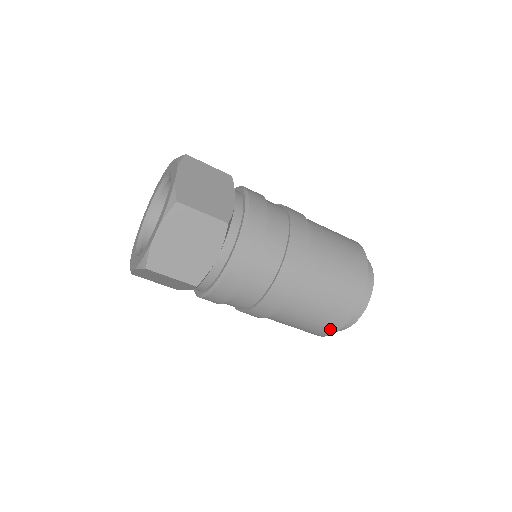
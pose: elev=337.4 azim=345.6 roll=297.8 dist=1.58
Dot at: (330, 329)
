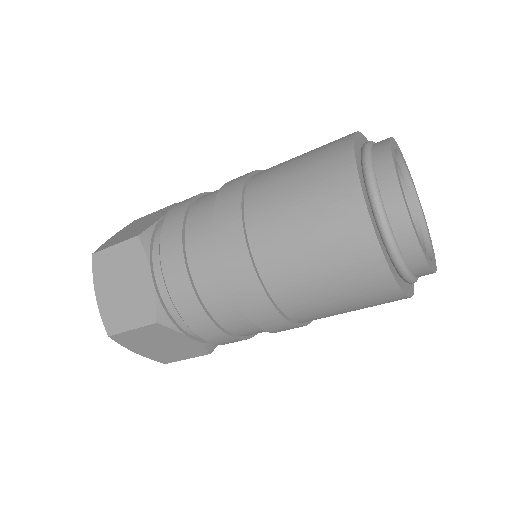
Dot at: occluded
